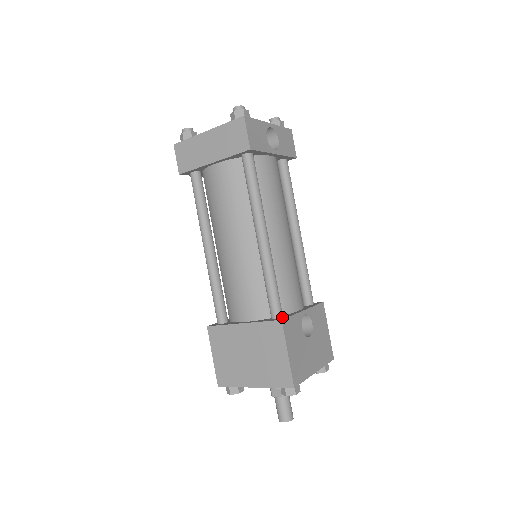
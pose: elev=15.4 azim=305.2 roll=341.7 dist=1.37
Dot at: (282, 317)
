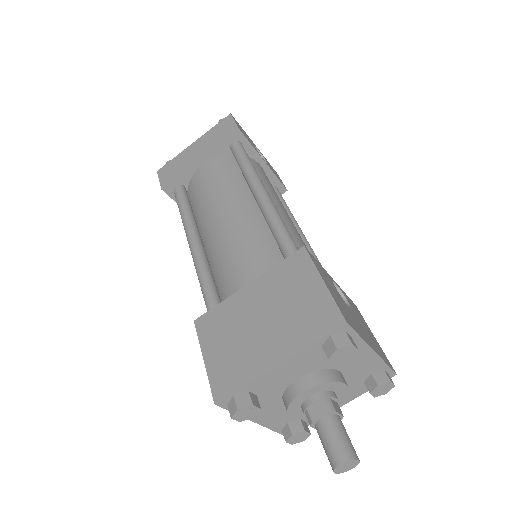
Dot at: occluded
